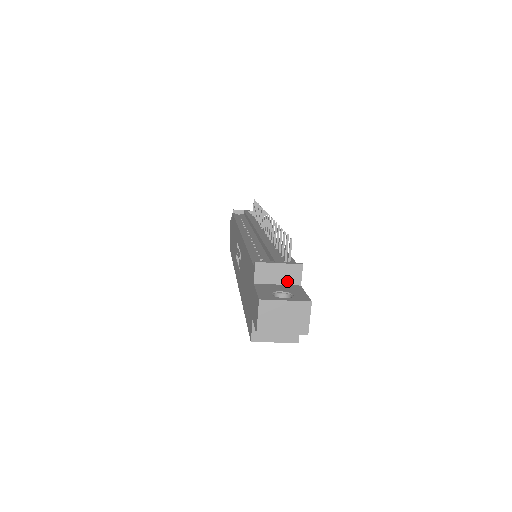
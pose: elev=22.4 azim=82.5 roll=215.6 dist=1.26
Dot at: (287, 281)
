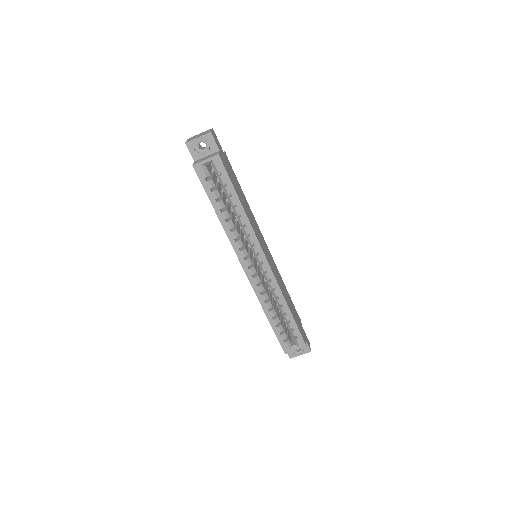
Dot at: occluded
